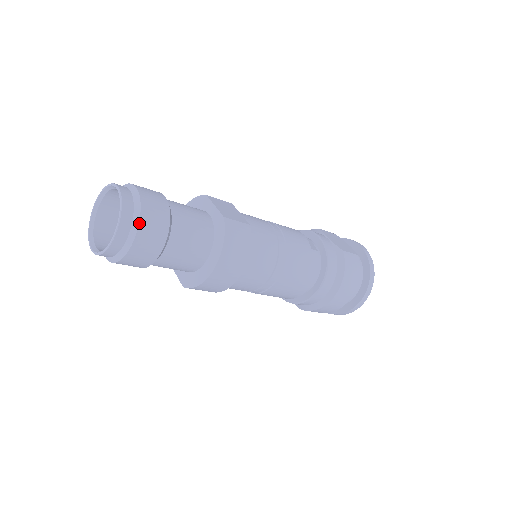
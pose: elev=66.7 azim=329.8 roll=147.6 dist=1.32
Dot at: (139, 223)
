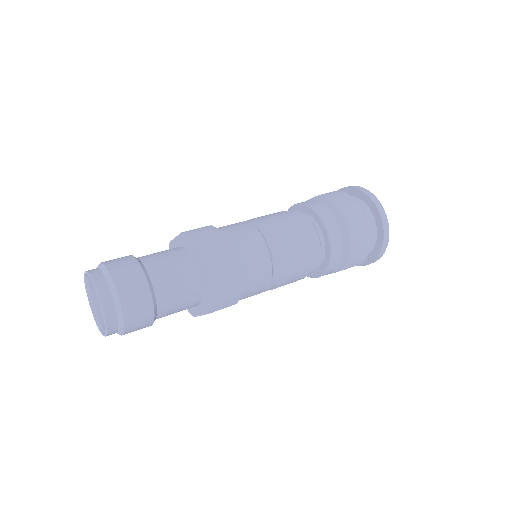
Dot at: (110, 275)
